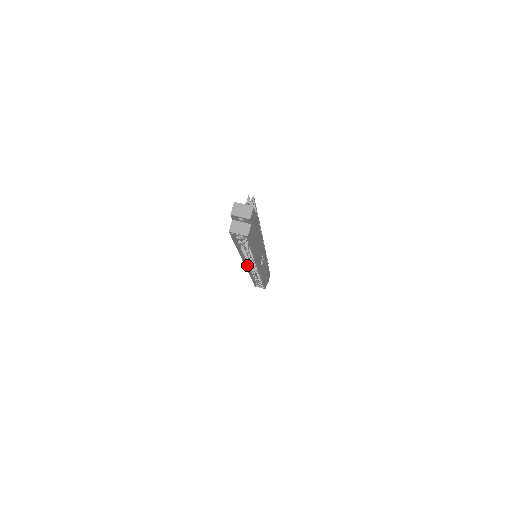
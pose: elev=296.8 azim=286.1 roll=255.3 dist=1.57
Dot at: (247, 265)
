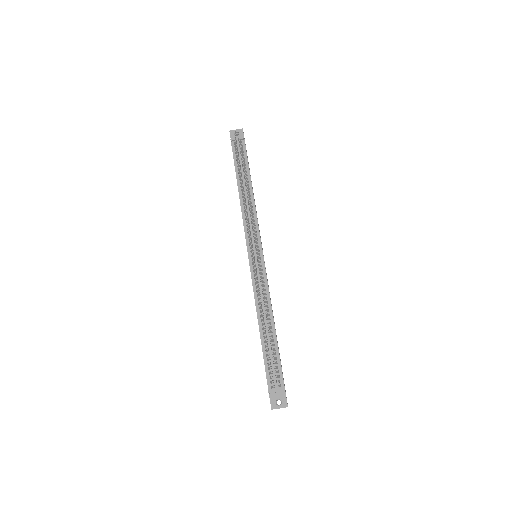
Dot at: occluded
